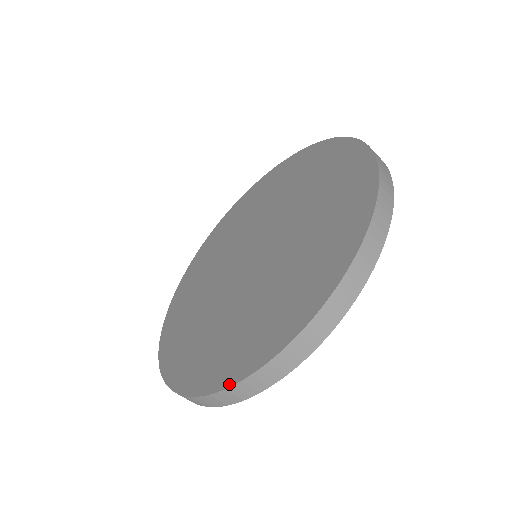
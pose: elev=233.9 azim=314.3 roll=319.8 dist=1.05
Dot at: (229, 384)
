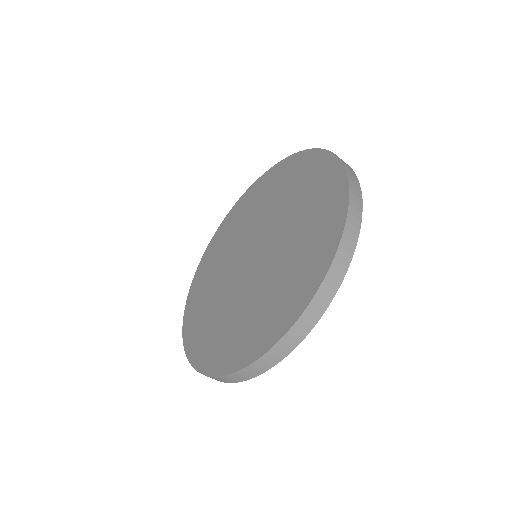
Dot at: (282, 334)
